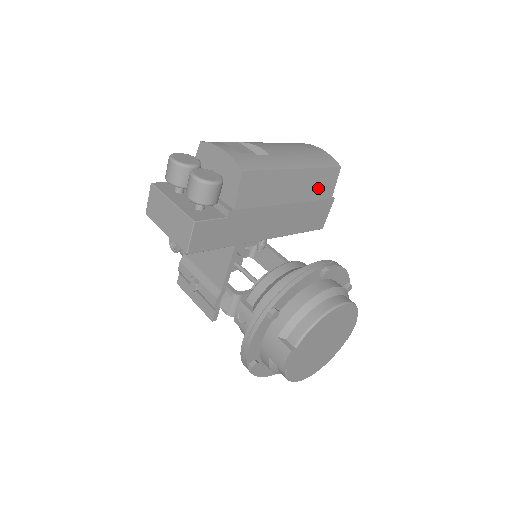
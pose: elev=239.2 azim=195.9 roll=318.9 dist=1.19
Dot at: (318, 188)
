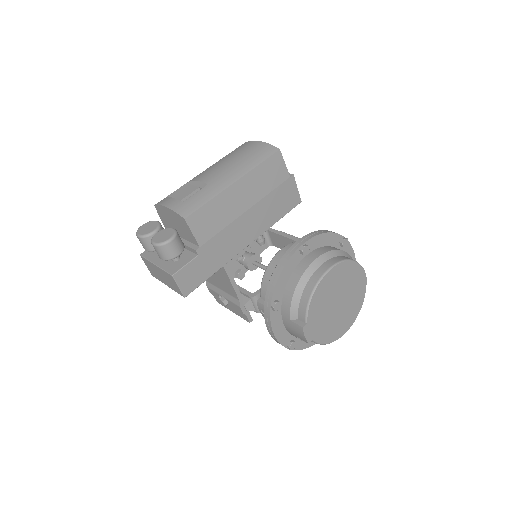
Dot at: (269, 180)
